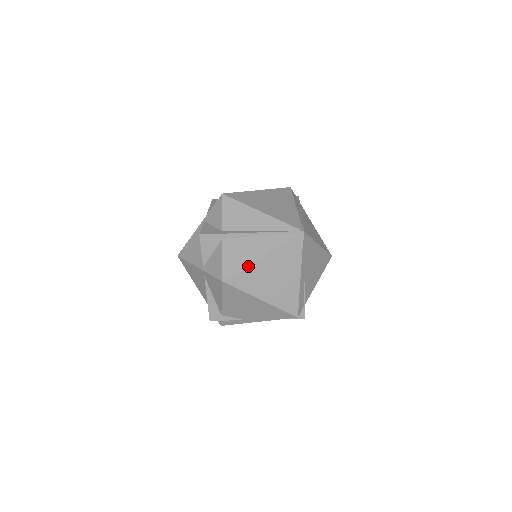
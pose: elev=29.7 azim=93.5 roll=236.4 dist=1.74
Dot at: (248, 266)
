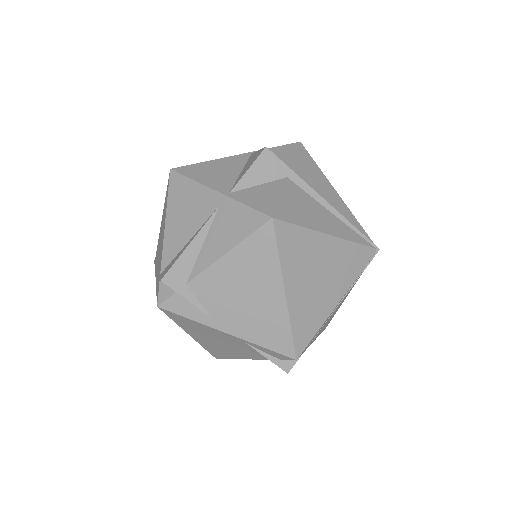
Dot at: (309, 229)
